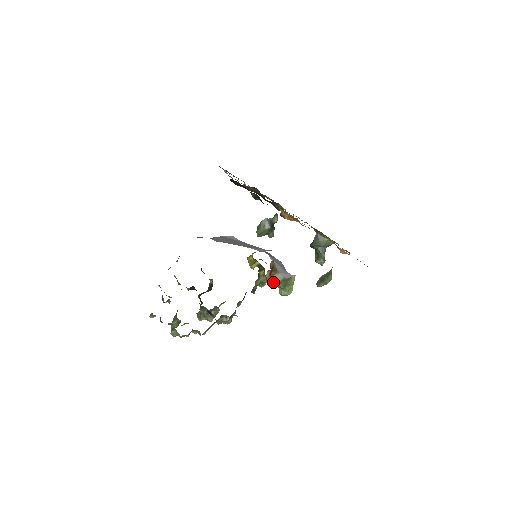
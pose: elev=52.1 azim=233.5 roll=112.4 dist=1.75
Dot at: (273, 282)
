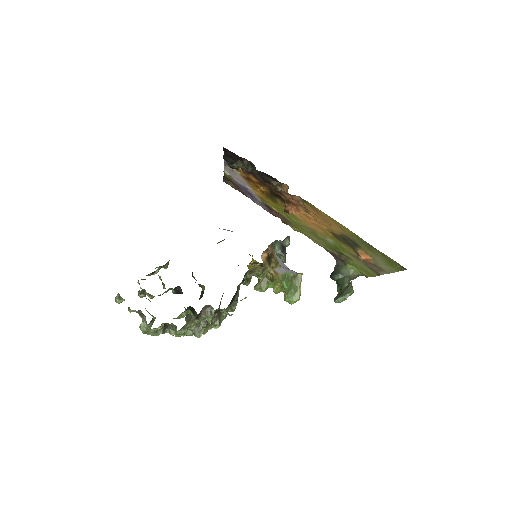
Dot at: (274, 279)
